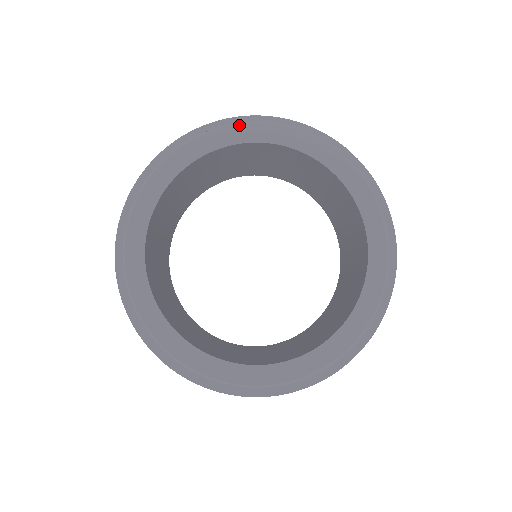
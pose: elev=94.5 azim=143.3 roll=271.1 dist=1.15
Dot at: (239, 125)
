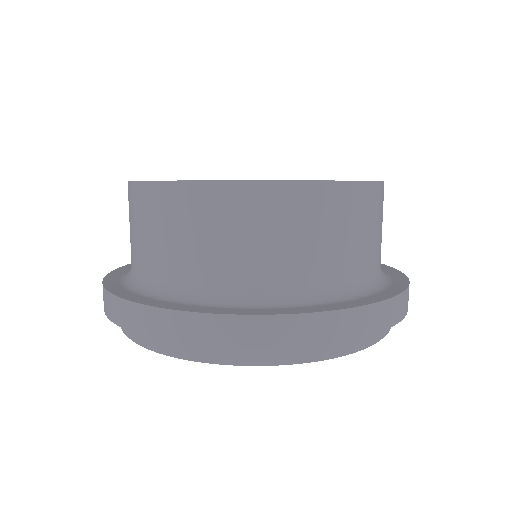
Dot at: (369, 346)
